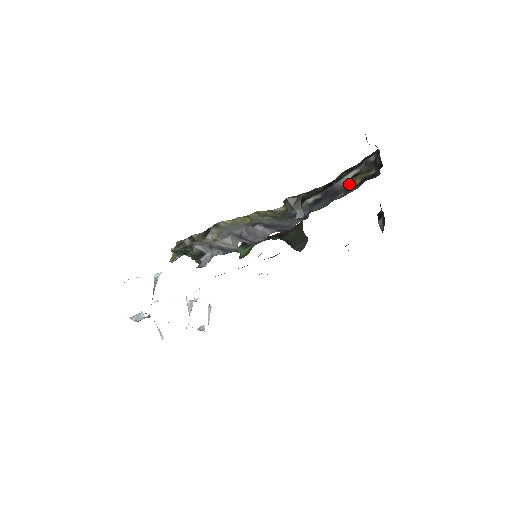
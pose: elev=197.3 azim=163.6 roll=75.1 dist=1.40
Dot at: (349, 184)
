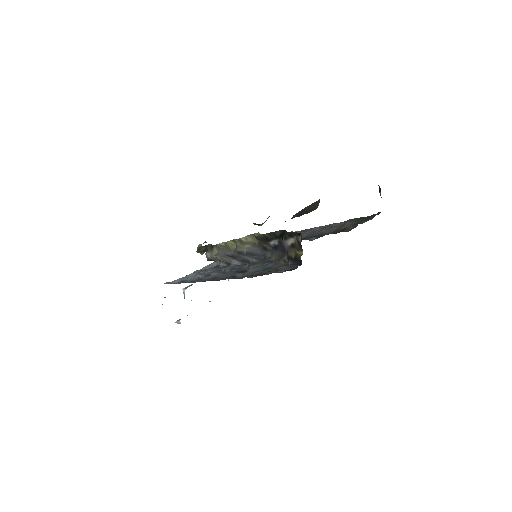
Dot at: (289, 252)
